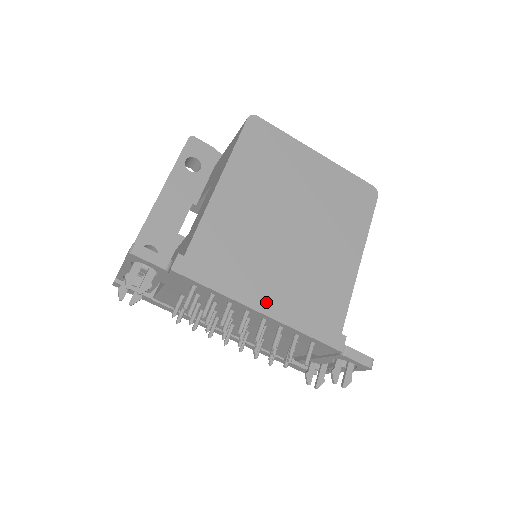
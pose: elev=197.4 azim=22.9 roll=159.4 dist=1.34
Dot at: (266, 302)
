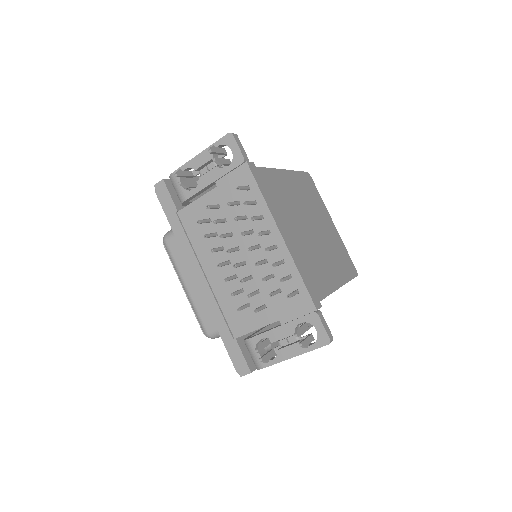
Dot at: (286, 234)
